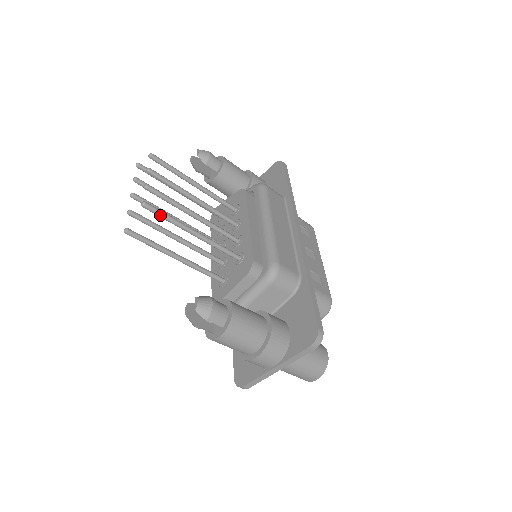
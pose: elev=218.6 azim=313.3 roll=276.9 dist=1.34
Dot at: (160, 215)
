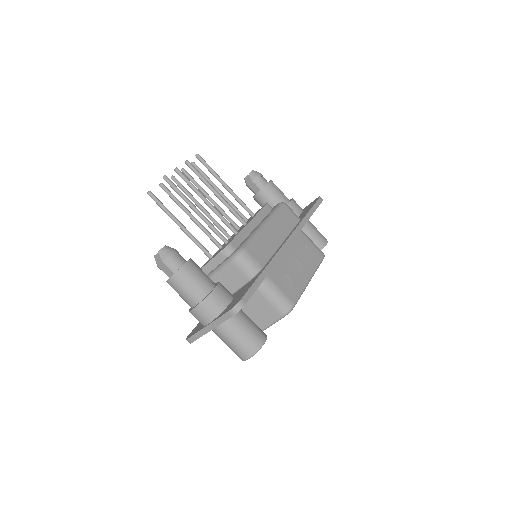
Dot at: (173, 188)
